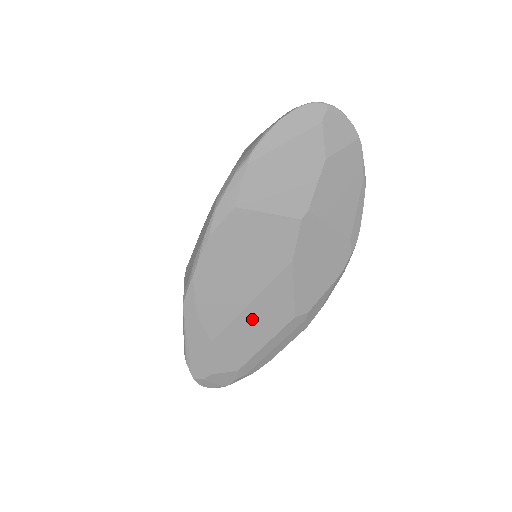
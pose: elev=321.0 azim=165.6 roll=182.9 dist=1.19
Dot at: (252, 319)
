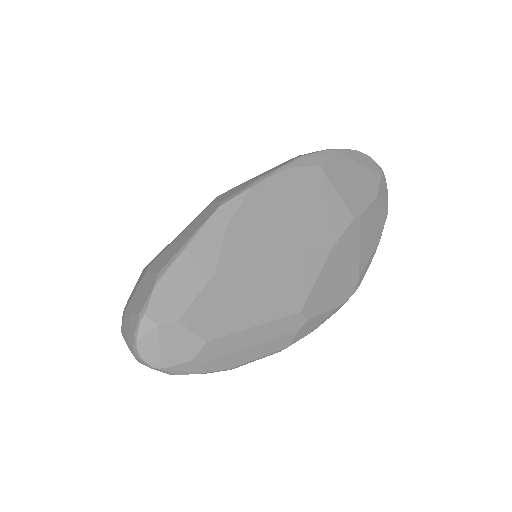
Dot at: (269, 279)
